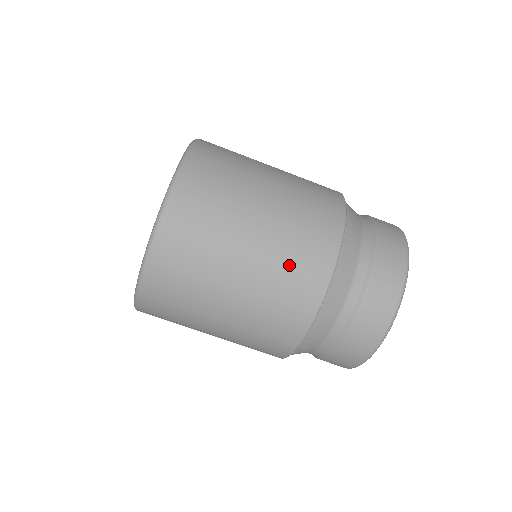
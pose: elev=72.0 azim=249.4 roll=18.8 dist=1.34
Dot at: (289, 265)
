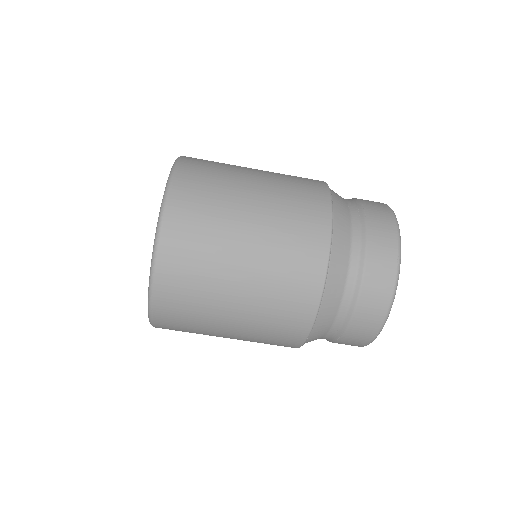
Dot at: (284, 270)
